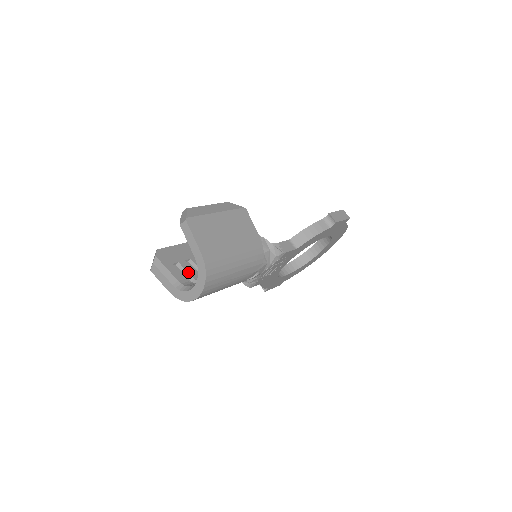
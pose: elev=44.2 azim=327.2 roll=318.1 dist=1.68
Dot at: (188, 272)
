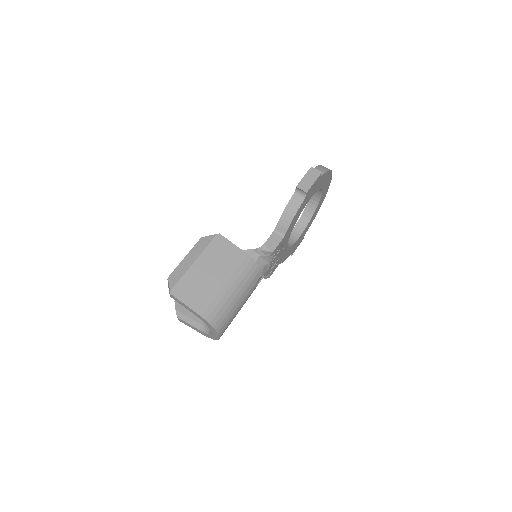
Dot at: occluded
